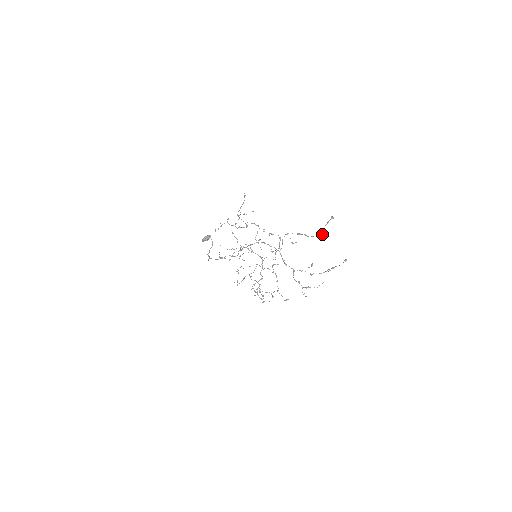
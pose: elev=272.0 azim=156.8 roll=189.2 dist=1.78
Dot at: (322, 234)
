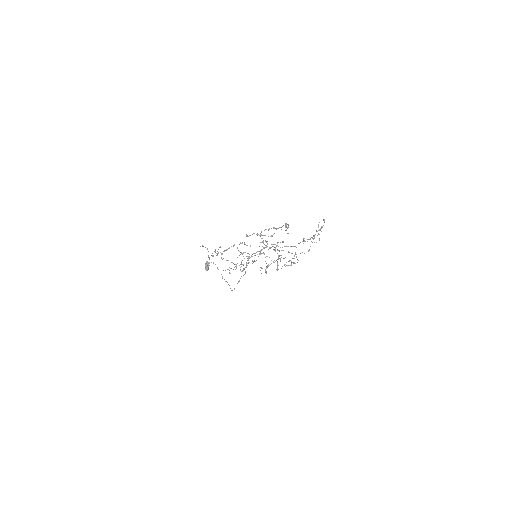
Dot at: (288, 227)
